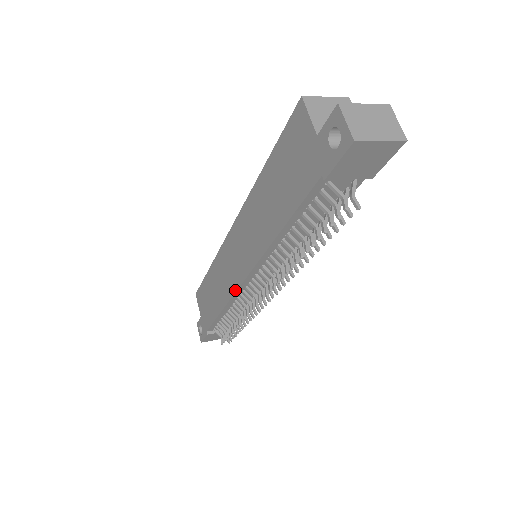
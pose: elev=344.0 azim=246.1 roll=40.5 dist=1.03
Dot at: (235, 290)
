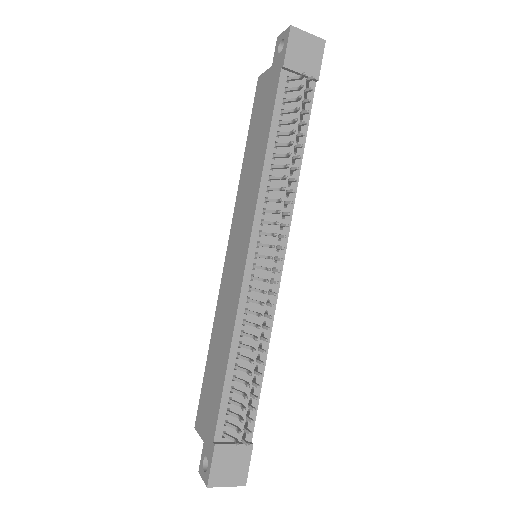
Dot at: (240, 287)
